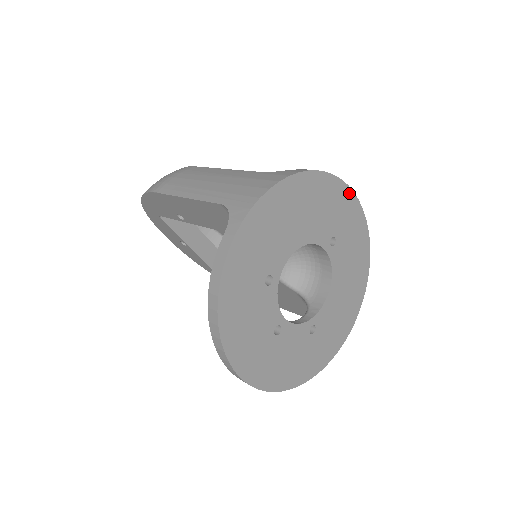
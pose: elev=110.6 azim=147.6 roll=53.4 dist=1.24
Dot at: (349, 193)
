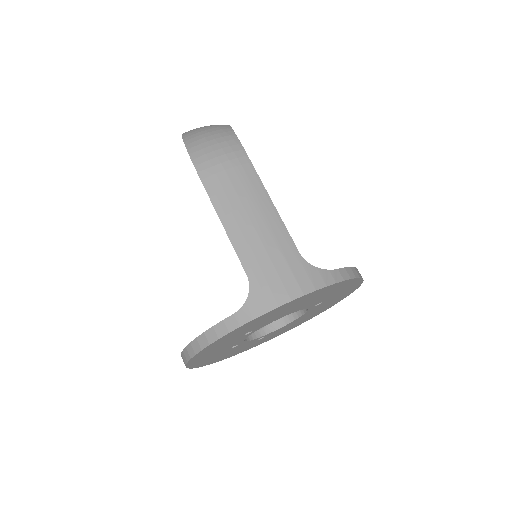
Dot at: (359, 281)
